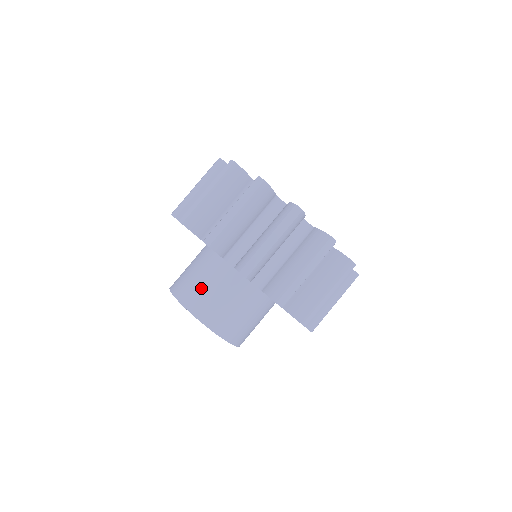
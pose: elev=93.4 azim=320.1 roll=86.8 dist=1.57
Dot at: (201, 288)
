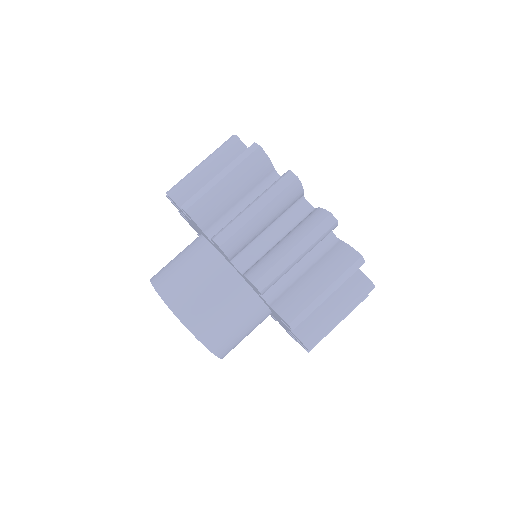
Dot at: (179, 272)
